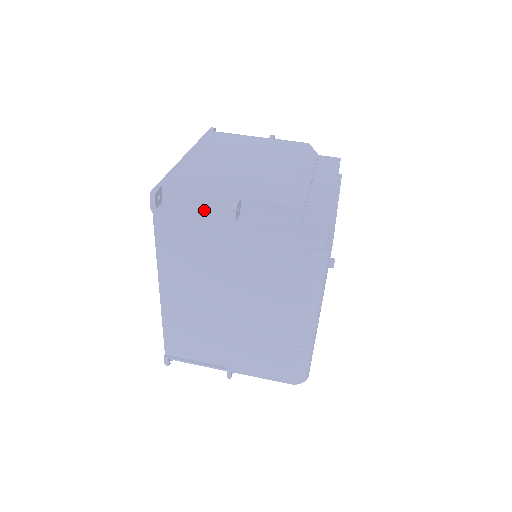
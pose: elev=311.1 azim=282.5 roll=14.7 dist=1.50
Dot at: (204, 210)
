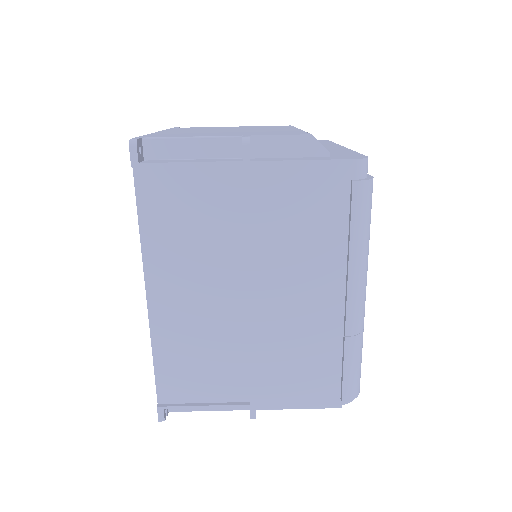
Dot at: (203, 159)
